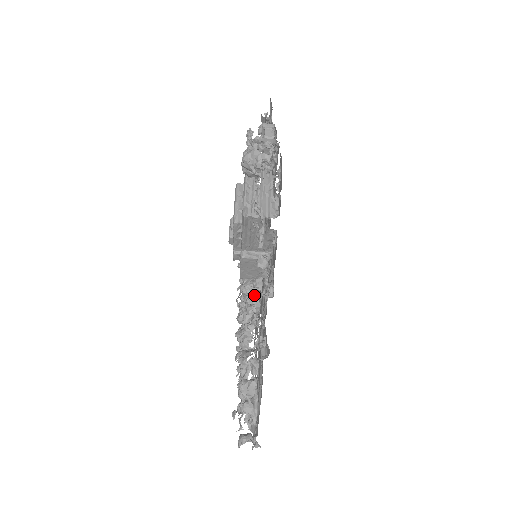
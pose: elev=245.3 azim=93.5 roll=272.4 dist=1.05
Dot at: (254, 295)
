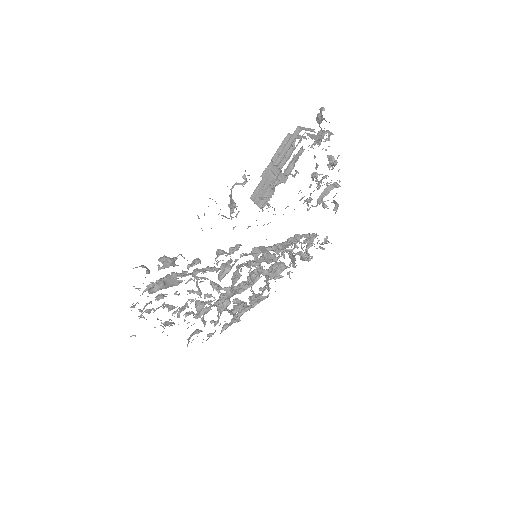
Dot at: occluded
